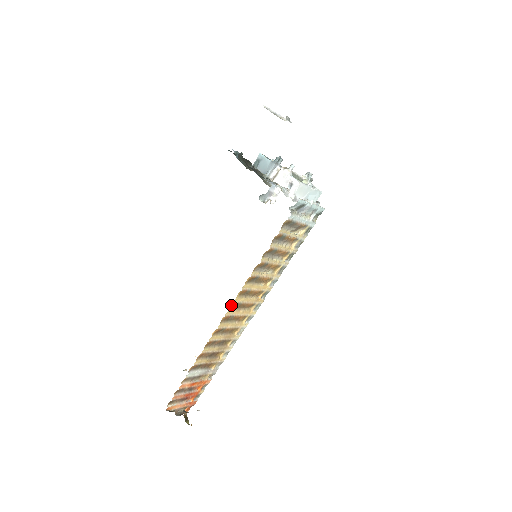
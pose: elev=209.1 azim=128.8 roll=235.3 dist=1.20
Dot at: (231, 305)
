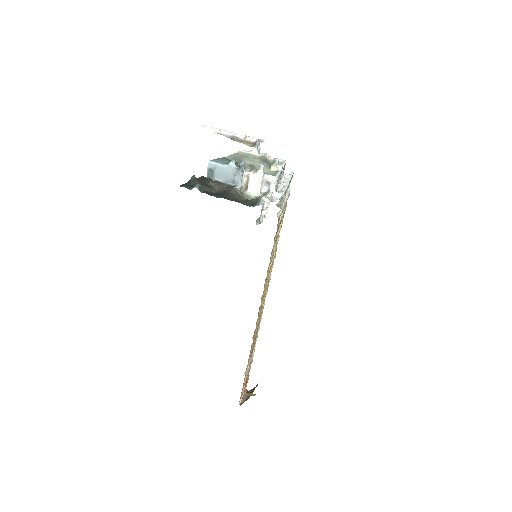
Dot at: occluded
